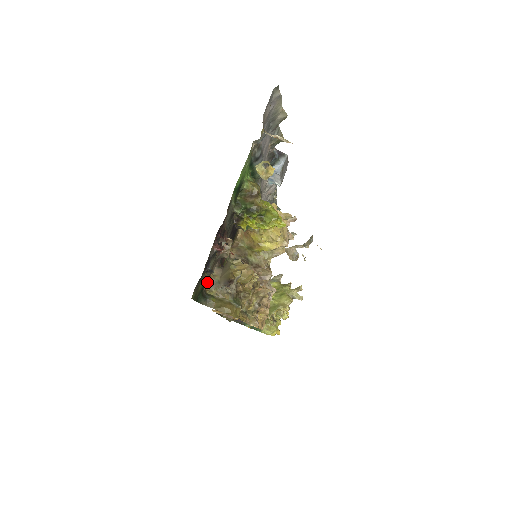
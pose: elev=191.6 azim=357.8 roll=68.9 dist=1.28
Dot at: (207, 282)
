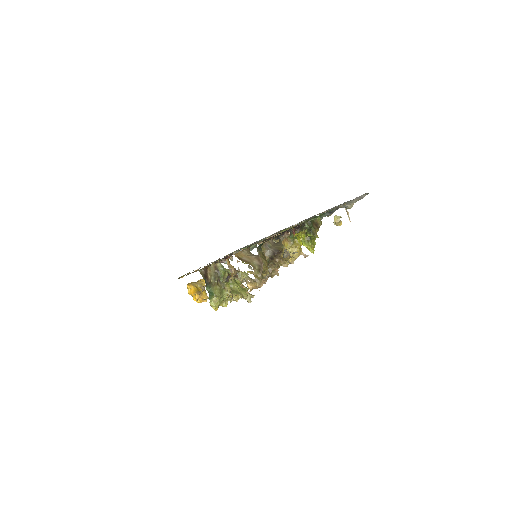
Dot at: occluded
